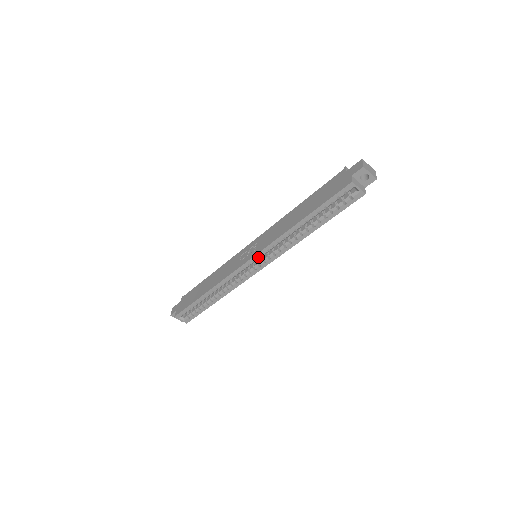
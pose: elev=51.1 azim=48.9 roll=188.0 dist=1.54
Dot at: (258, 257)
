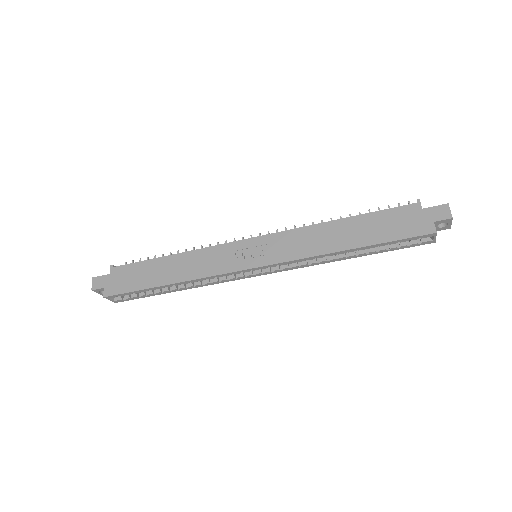
Dot at: (268, 265)
